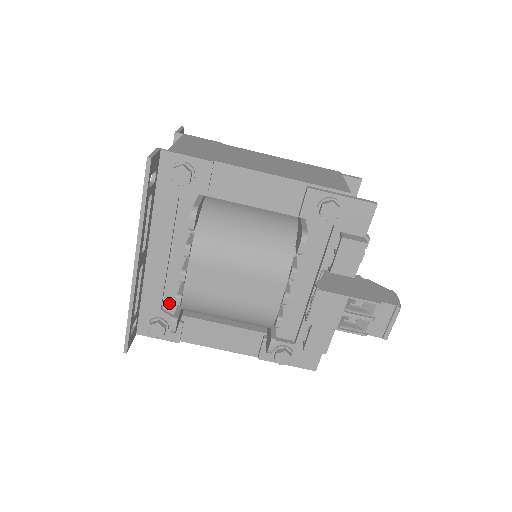
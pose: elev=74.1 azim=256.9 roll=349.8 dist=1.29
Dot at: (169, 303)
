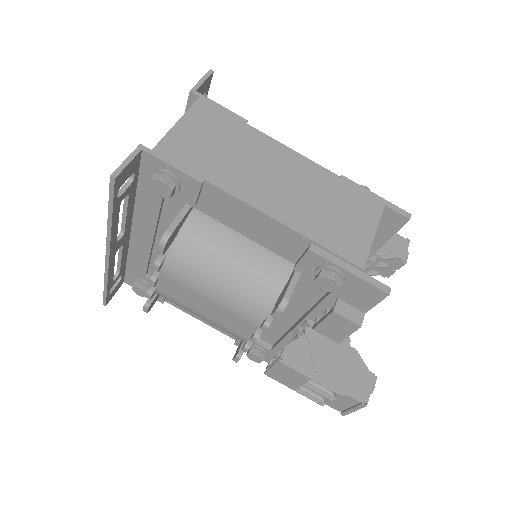
Dot at: occluded
